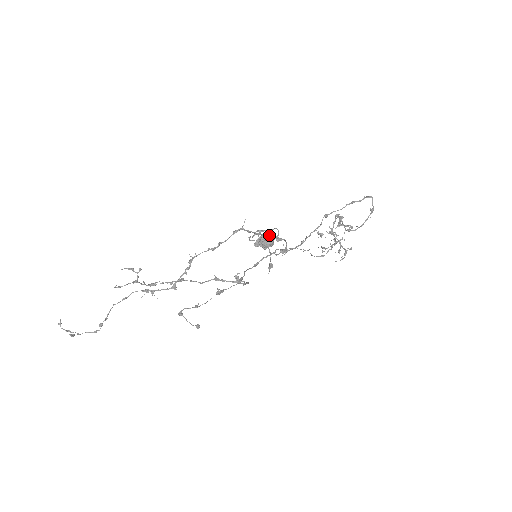
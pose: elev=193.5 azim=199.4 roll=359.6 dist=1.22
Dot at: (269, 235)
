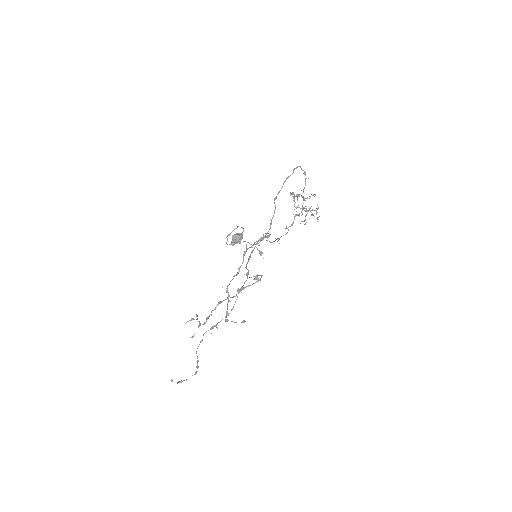
Dot at: occluded
